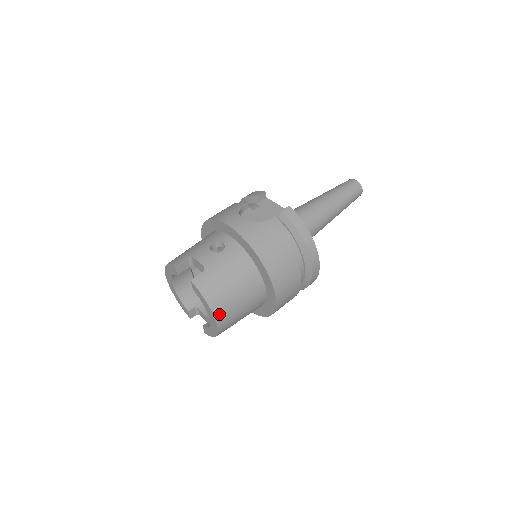
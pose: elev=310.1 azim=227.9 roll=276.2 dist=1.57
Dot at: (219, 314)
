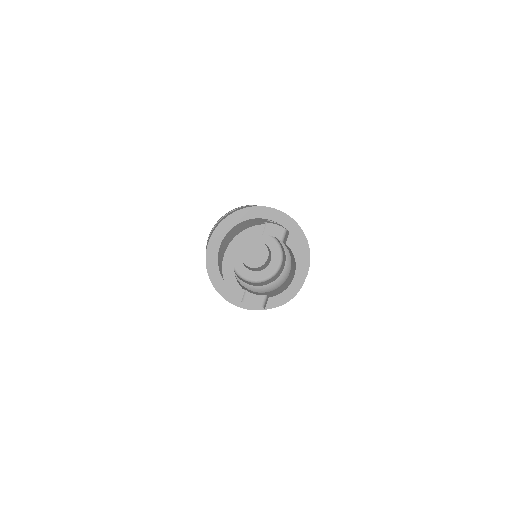
Dot at: (306, 266)
